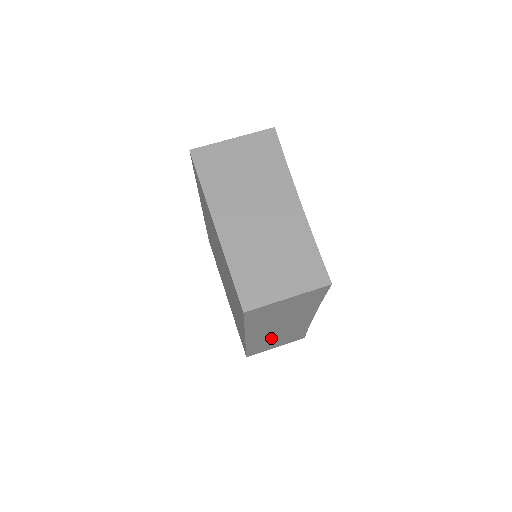
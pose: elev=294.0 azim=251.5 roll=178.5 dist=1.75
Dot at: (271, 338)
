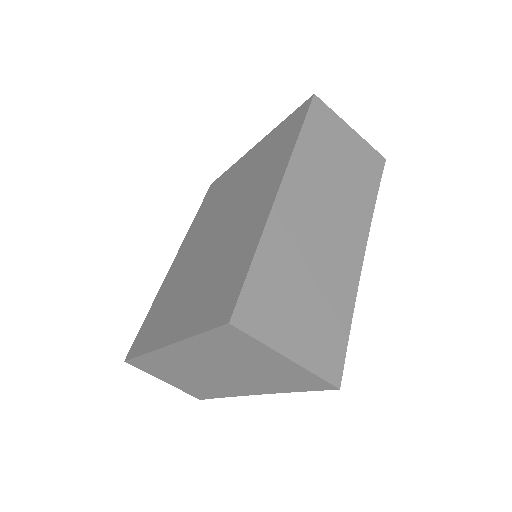
Dot at: occluded
